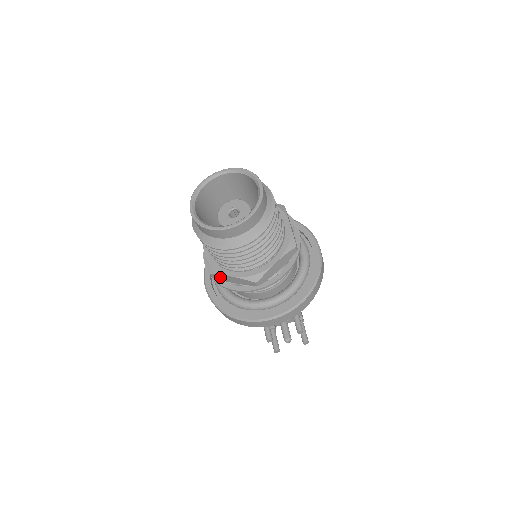
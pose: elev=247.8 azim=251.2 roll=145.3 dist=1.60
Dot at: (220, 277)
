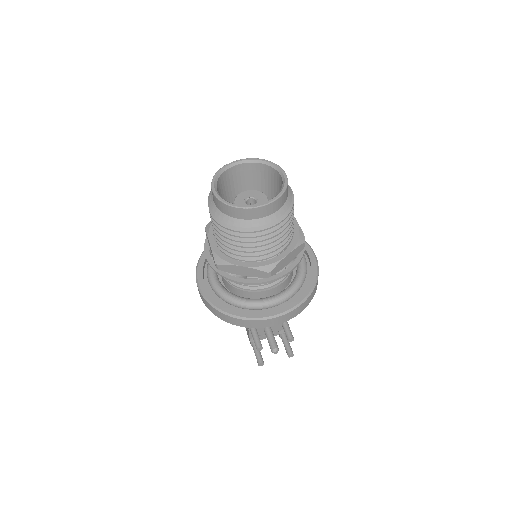
Dot at: (228, 268)
